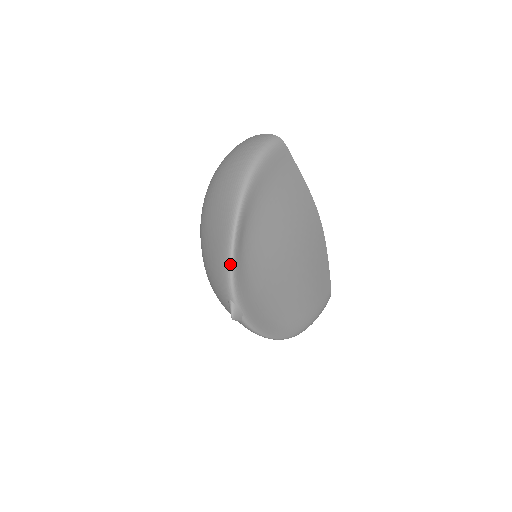
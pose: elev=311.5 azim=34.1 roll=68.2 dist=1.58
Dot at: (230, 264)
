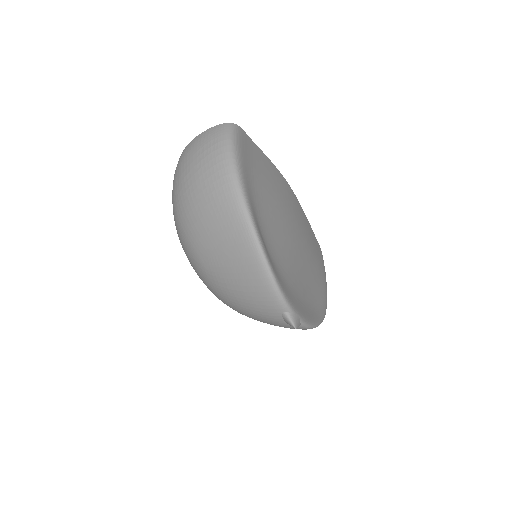
Dot at: (271, 277)
